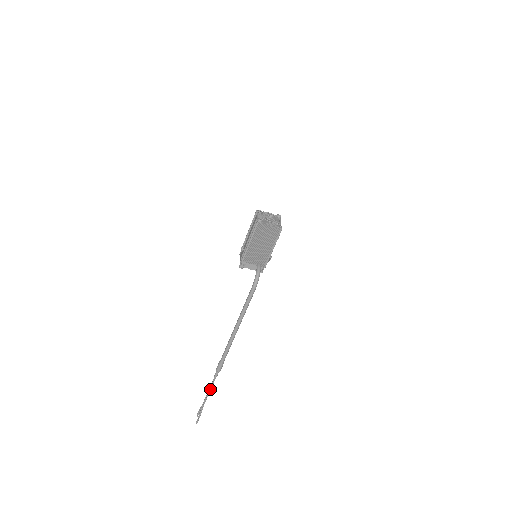
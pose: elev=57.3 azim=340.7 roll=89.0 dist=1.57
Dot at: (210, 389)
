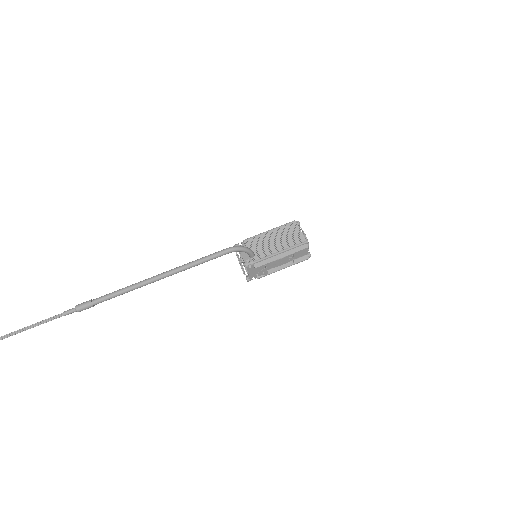
Dot at: (34, 325)
